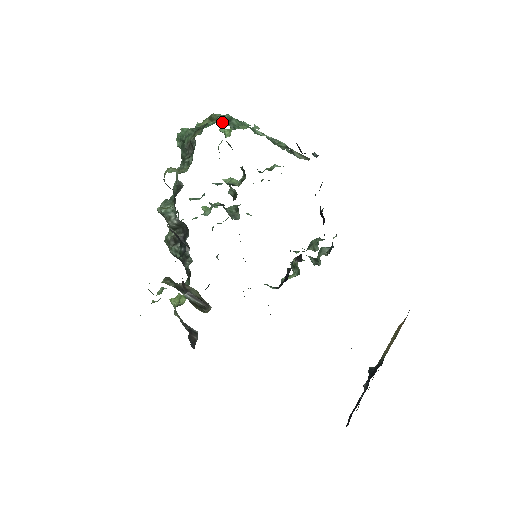
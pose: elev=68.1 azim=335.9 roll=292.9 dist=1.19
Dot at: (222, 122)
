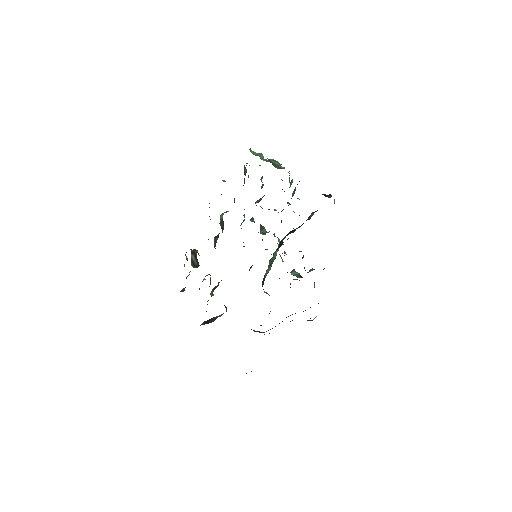
Dot at: (257, 155)
